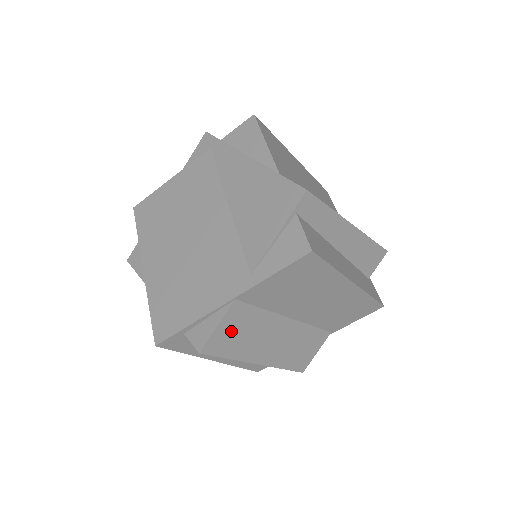
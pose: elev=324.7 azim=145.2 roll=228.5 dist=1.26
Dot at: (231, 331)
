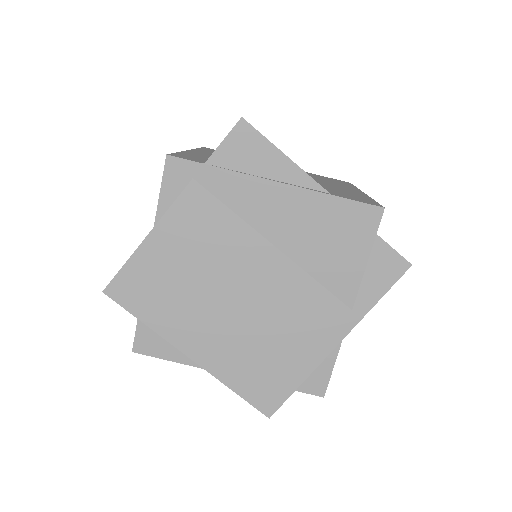
Dot at: occluded
